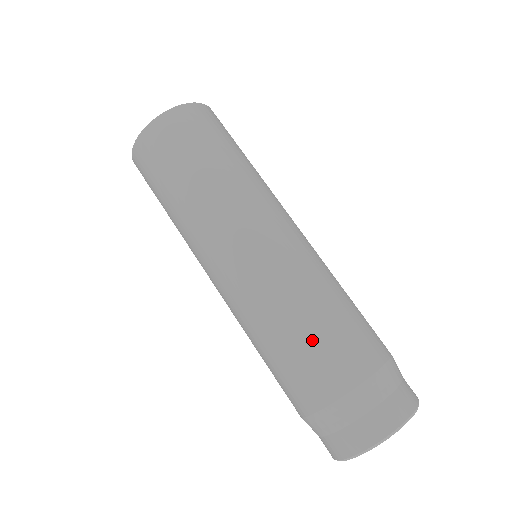
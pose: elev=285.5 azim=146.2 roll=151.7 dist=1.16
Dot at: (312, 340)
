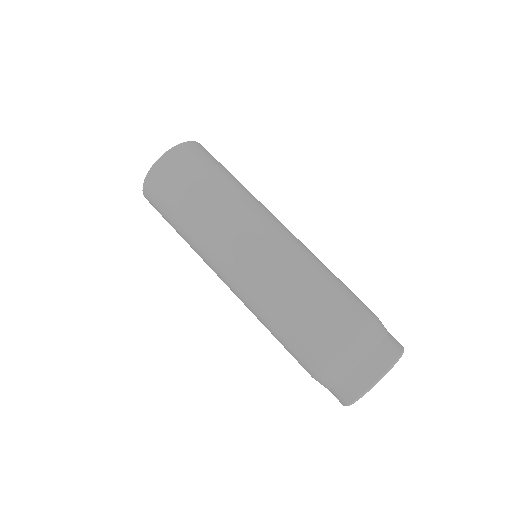
Dot at: (306, 316)
